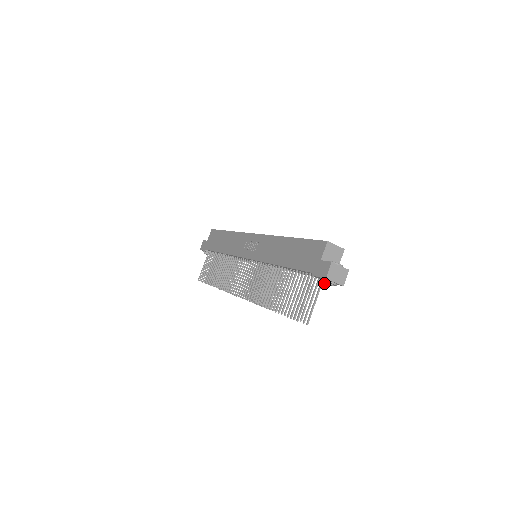
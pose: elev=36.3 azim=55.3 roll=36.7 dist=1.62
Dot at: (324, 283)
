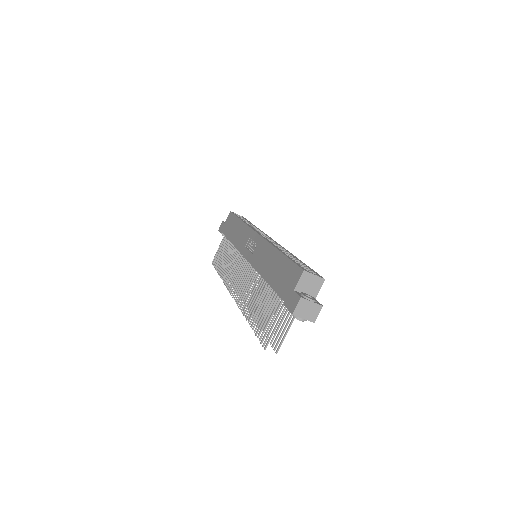
Dot at: occluded
